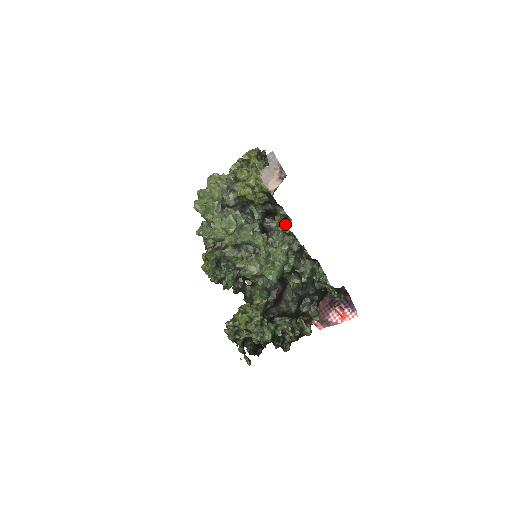
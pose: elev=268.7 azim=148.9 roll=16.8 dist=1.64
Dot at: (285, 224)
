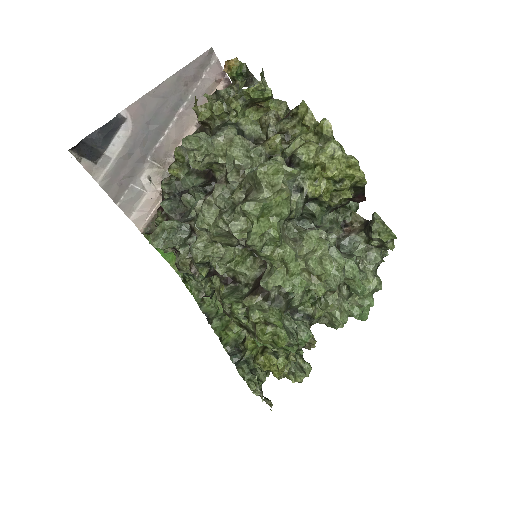
Dot at: (393, 239)
